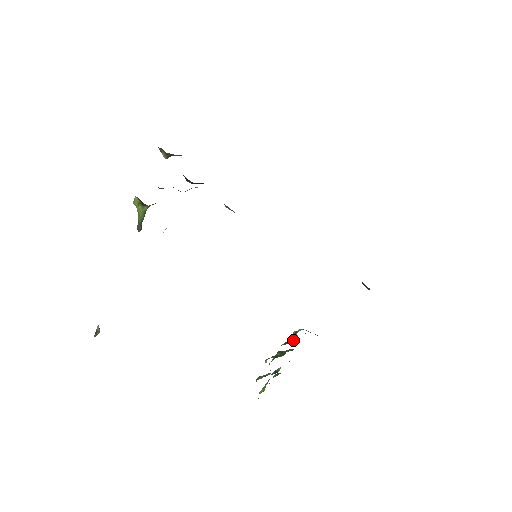
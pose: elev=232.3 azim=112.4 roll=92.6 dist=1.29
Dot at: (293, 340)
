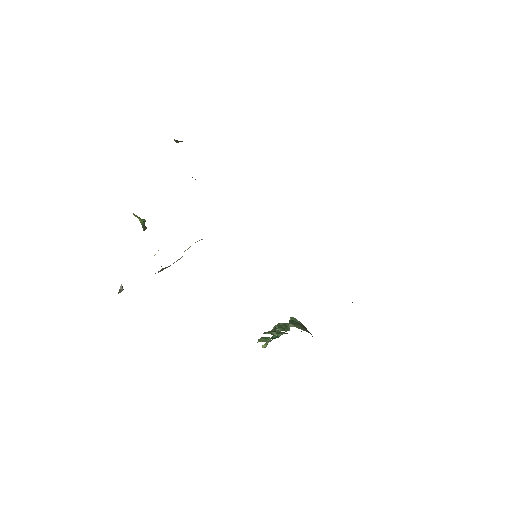
Dot at: (287, 325)
